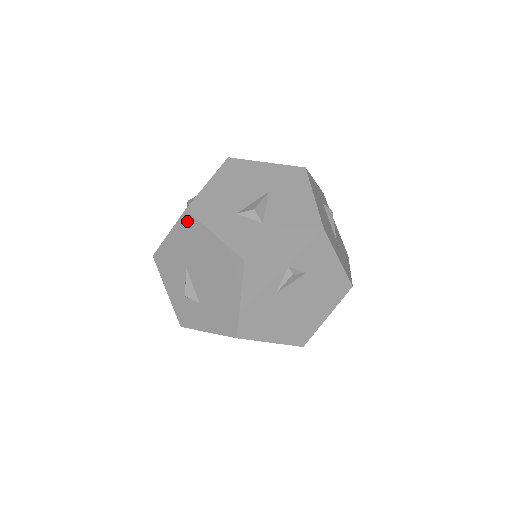
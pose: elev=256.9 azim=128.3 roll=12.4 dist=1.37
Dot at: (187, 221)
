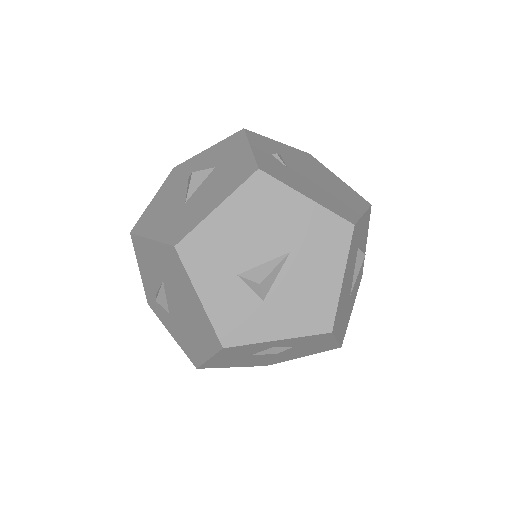
Dot at: (173, 256)
